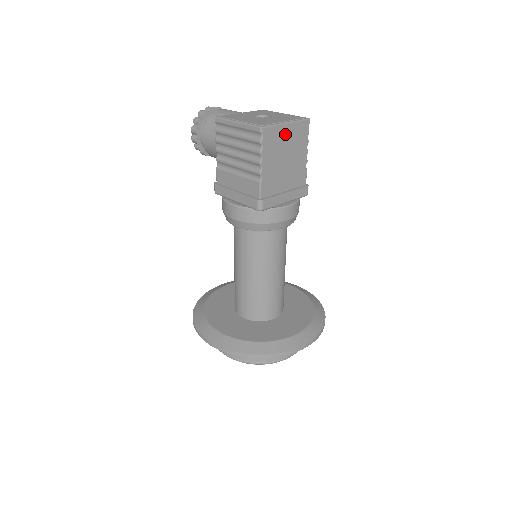
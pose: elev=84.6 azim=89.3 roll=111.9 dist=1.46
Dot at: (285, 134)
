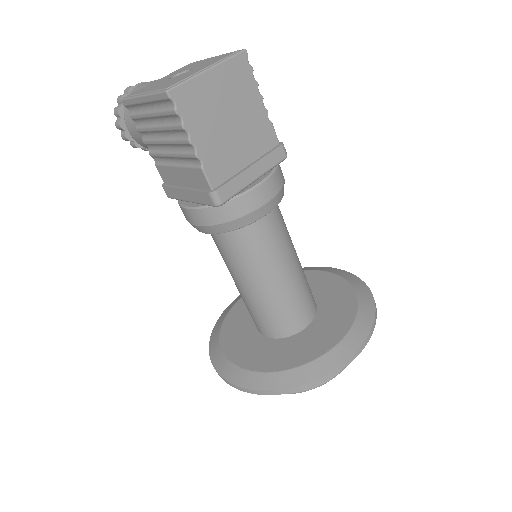
Dot at: (212, 86)
